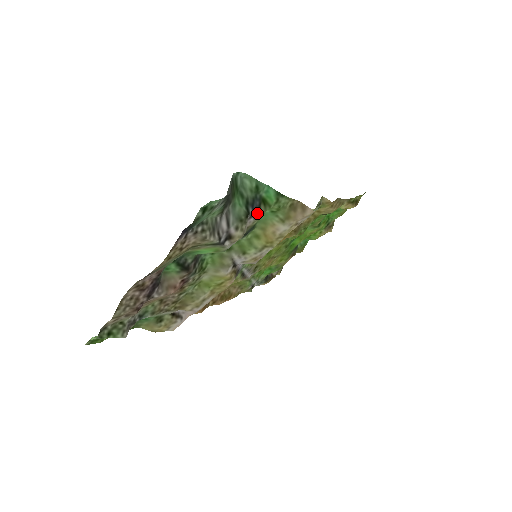
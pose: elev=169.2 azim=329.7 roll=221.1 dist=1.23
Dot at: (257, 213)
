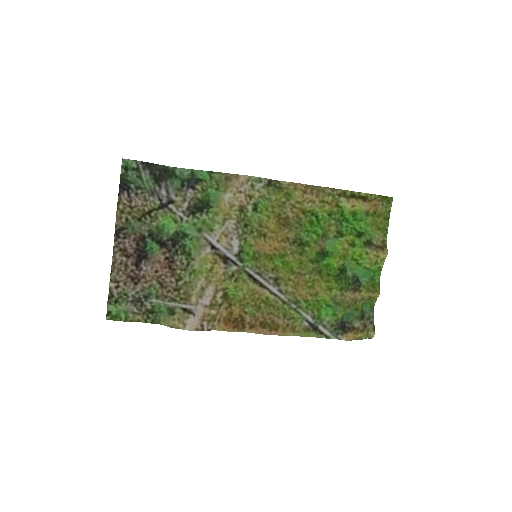
Dot at: (194, 186)
